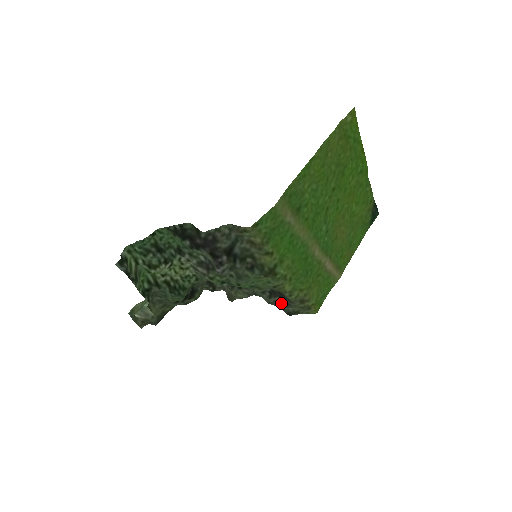
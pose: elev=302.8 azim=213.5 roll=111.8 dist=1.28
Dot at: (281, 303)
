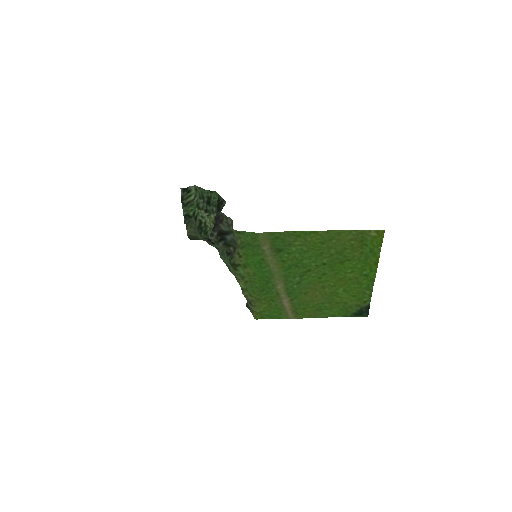
Dot at: occluded
